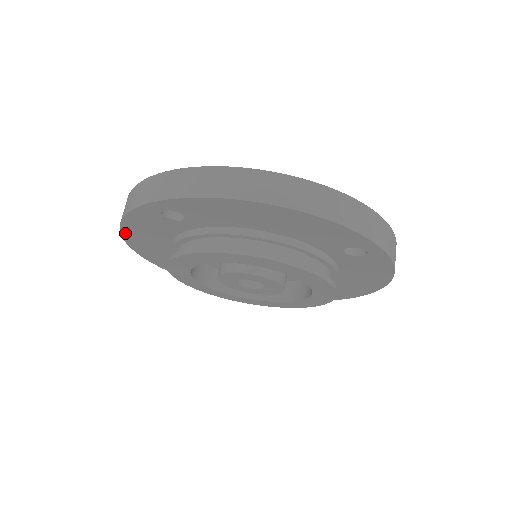
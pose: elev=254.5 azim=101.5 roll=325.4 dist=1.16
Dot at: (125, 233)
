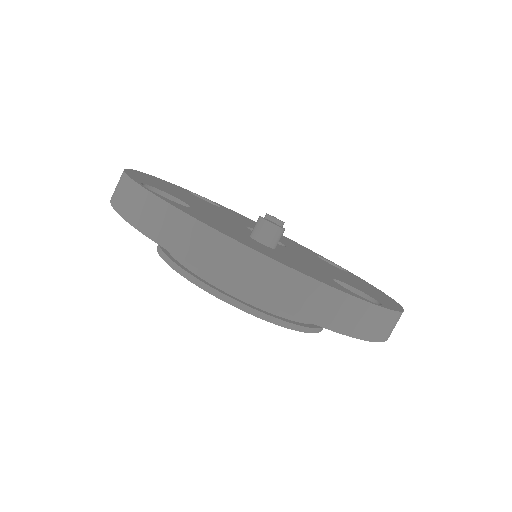
Dot at: occluded
